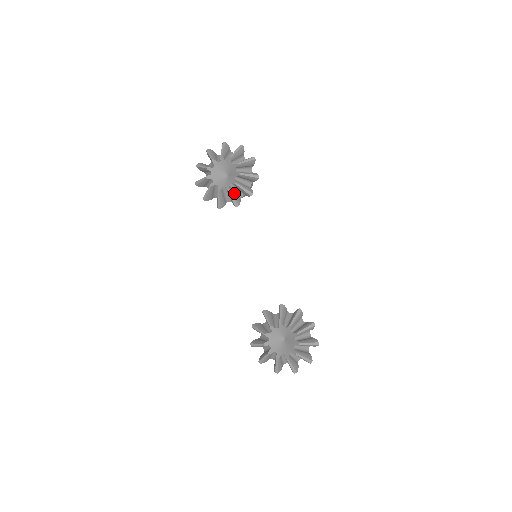
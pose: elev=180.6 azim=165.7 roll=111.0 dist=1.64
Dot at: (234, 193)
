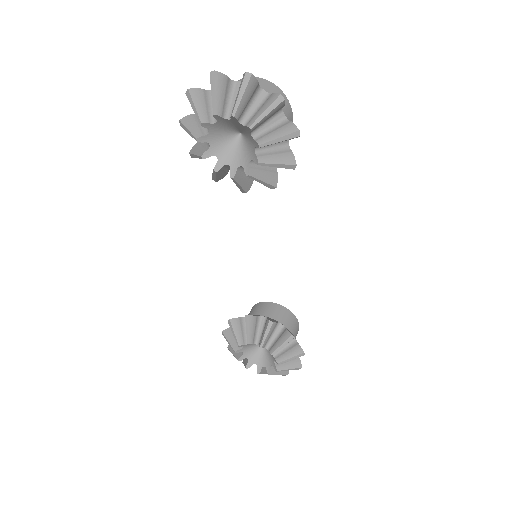
Dot at: (243, 176)
